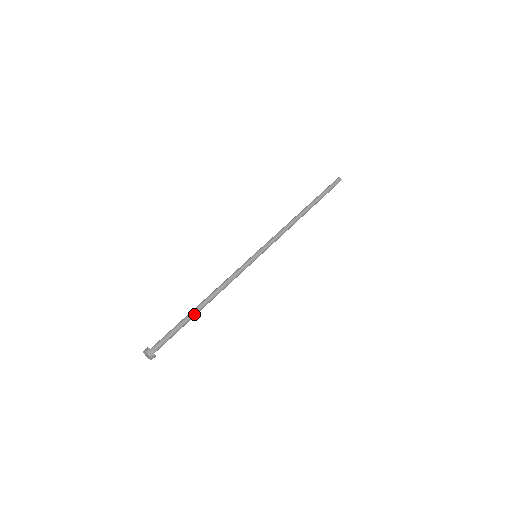
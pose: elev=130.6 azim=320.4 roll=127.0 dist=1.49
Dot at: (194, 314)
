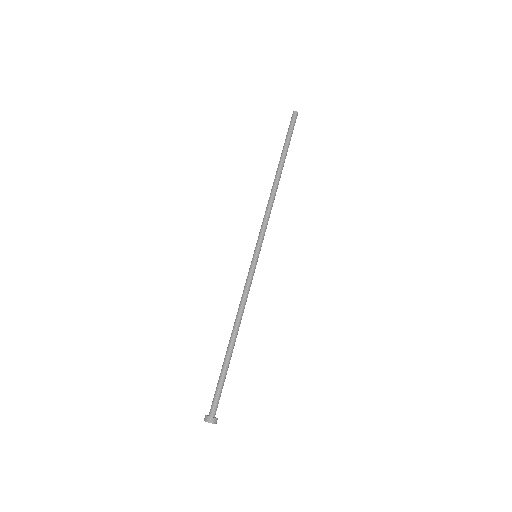
Dot at: (228, 355)
